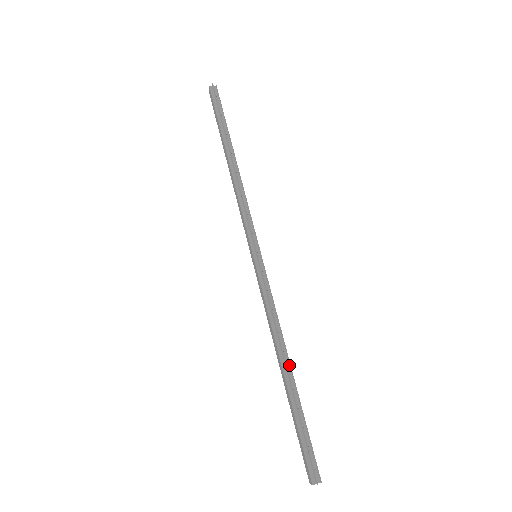
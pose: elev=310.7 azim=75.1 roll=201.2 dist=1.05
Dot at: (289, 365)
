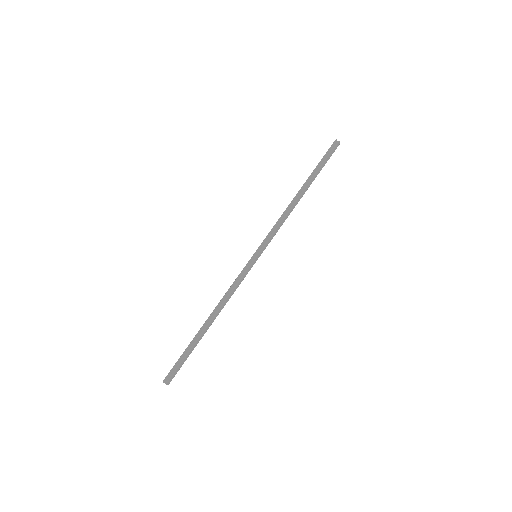
Dot at: (211, 322)
